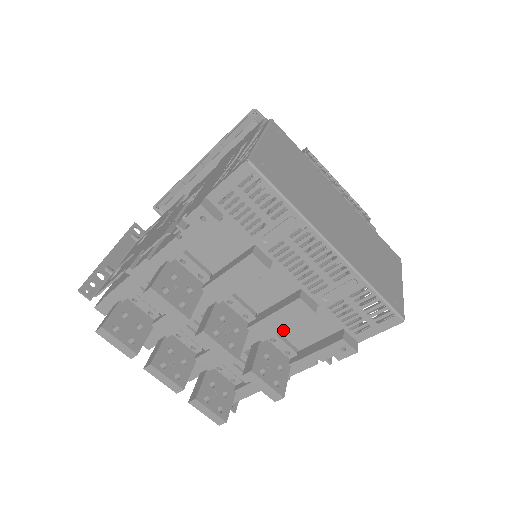
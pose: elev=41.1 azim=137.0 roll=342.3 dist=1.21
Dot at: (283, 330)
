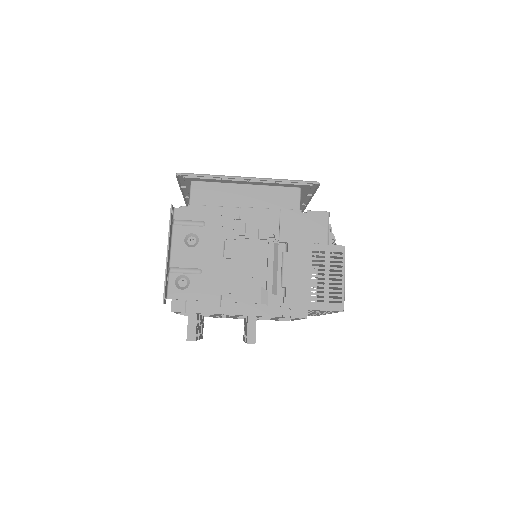
Dot at: (270, 319)
